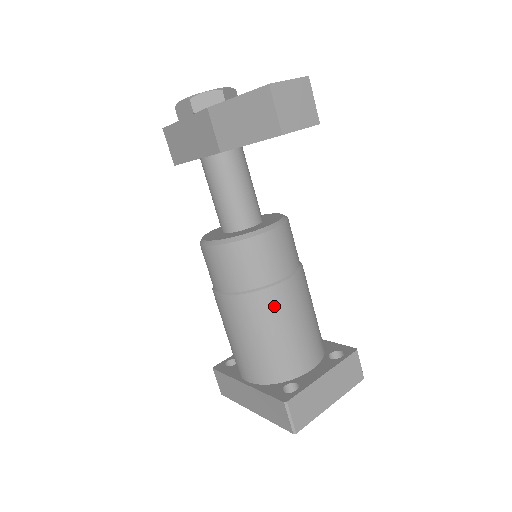
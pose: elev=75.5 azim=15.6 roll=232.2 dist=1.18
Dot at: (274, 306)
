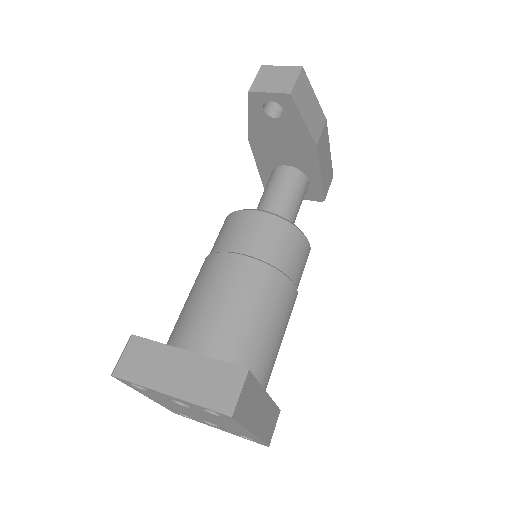
Dot at: (211, 271)
